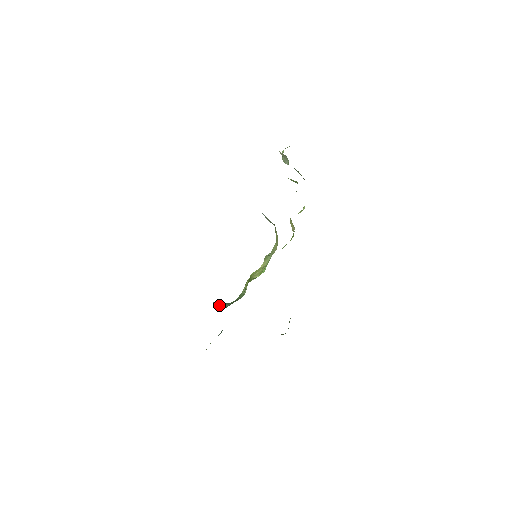
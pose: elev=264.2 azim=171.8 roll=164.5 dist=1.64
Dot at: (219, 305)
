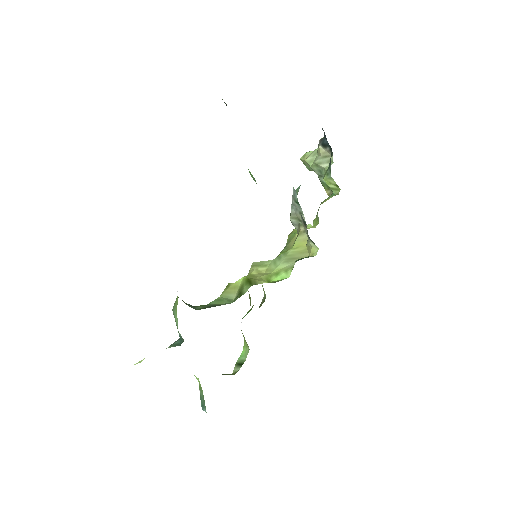
Dot at: occluded
